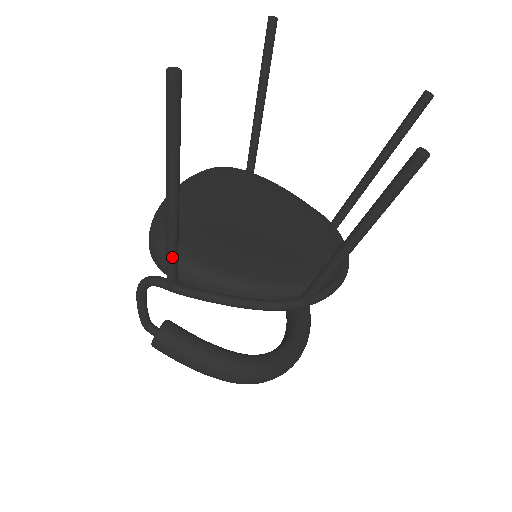
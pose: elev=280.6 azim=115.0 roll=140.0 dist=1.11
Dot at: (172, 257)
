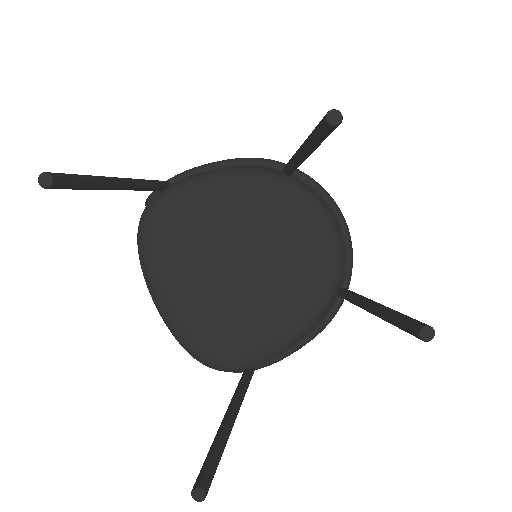
Dot at: occluded
